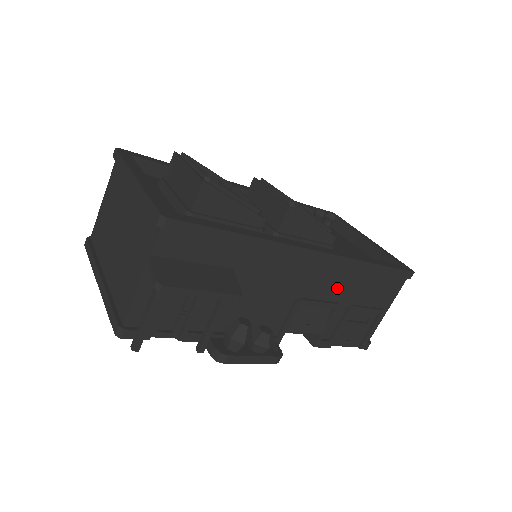
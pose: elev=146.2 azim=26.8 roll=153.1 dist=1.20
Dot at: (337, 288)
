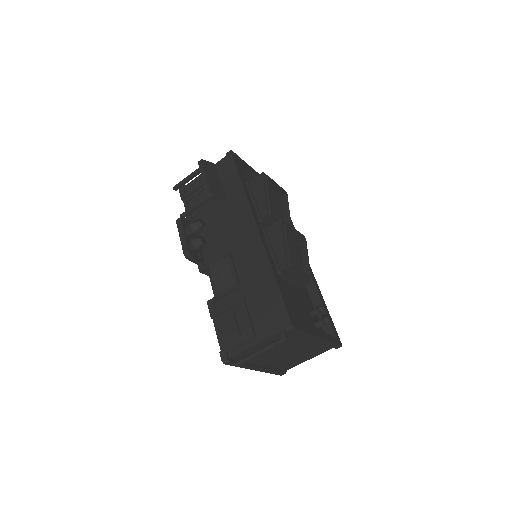
Dot at: (248, 272)
